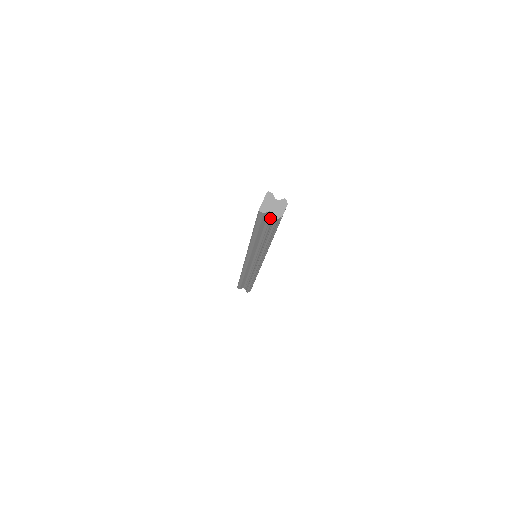
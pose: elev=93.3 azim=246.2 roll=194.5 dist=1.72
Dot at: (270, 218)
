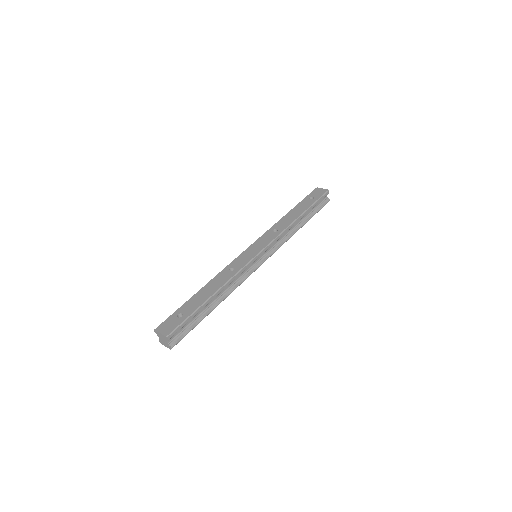
Dot at: occluded
